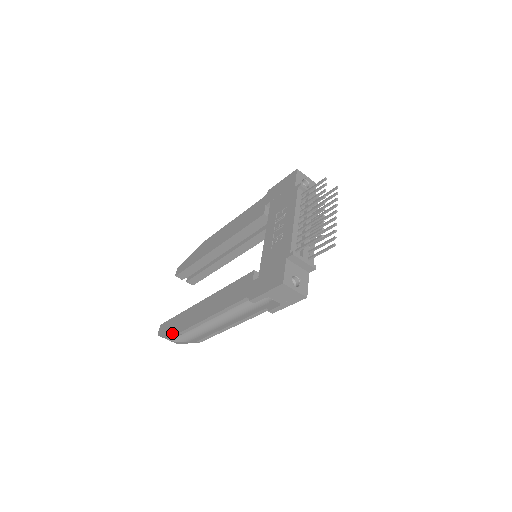
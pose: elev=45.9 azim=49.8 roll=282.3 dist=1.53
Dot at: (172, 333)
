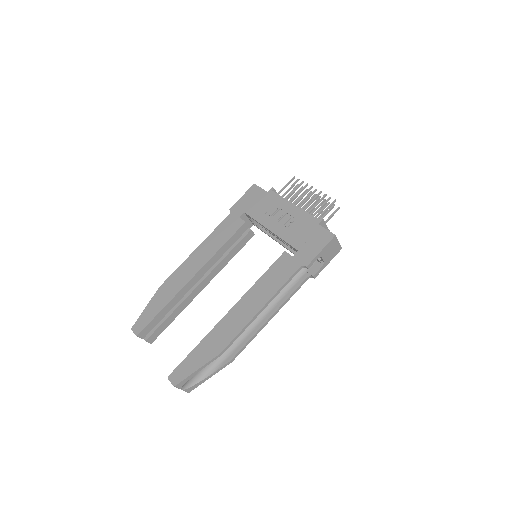
Dot at: (206, 362)
